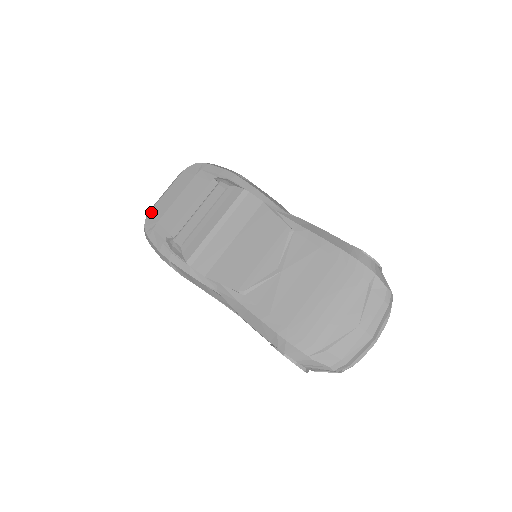
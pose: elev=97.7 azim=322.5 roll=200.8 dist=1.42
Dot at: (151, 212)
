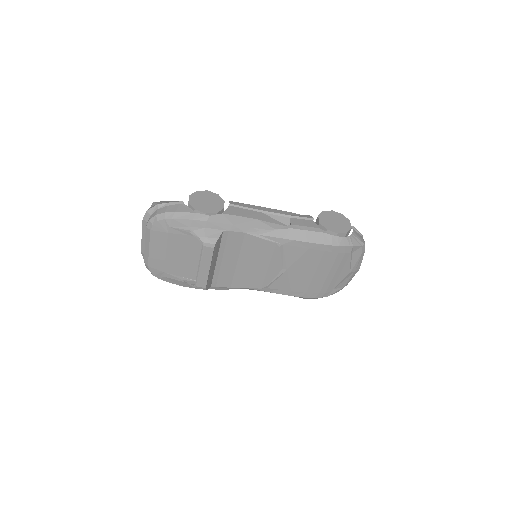
Dot at: (150, 266)
